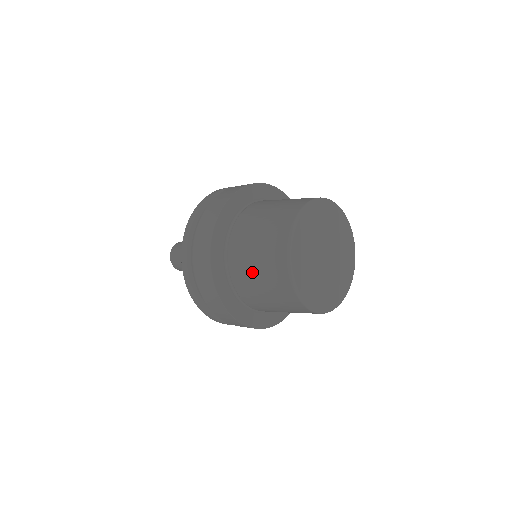
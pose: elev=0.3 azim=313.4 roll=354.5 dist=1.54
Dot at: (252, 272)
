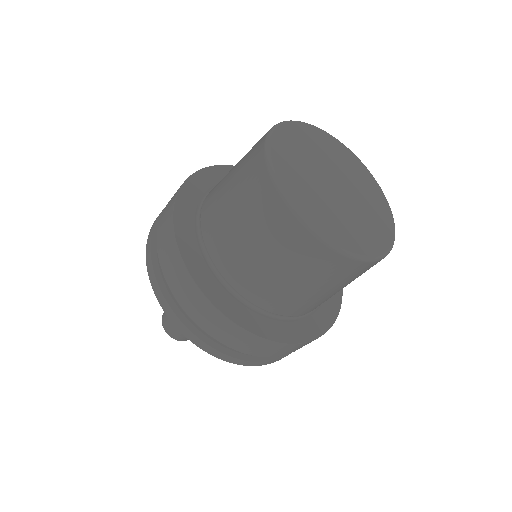
Dot at: occluded
